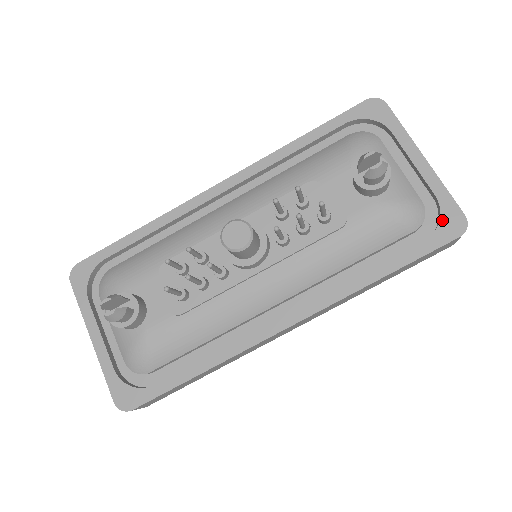
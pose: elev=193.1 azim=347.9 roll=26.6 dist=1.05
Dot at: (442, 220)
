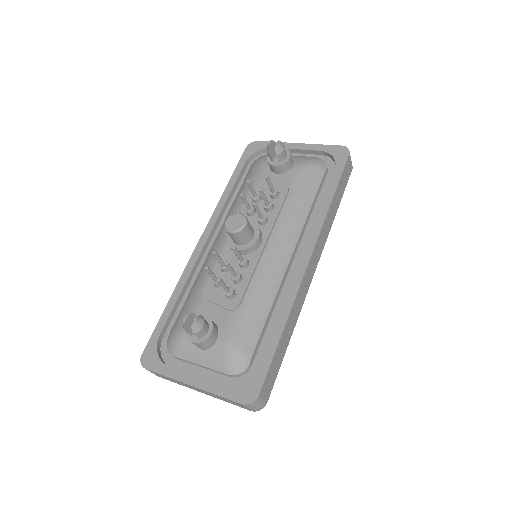
Dot at: (334, 156)
